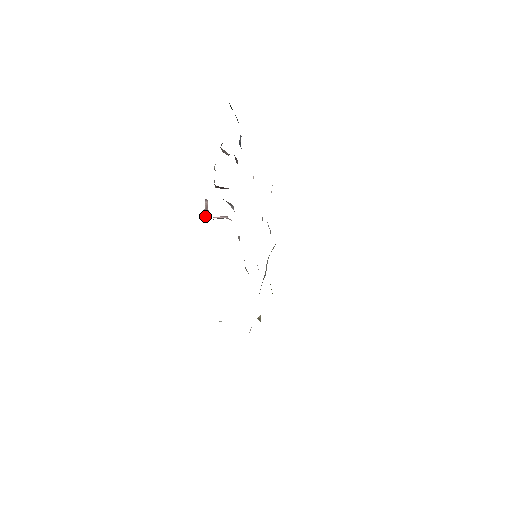
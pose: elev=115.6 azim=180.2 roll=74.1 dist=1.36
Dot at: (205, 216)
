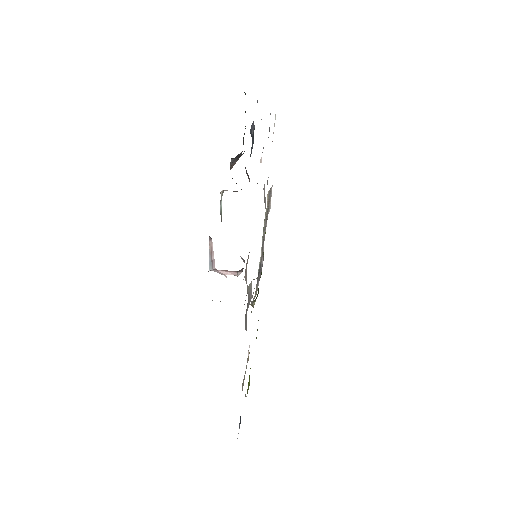
Dot at: (211, 266)
